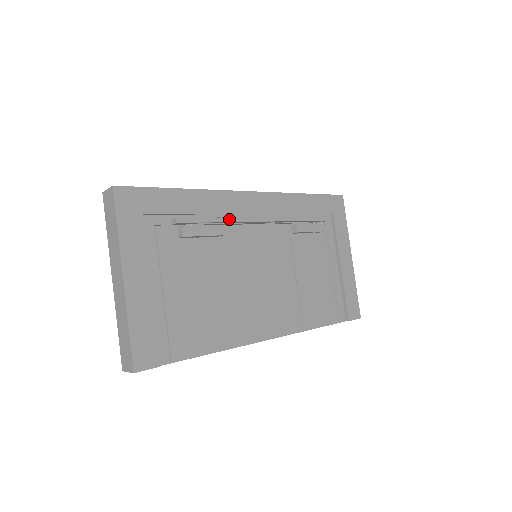
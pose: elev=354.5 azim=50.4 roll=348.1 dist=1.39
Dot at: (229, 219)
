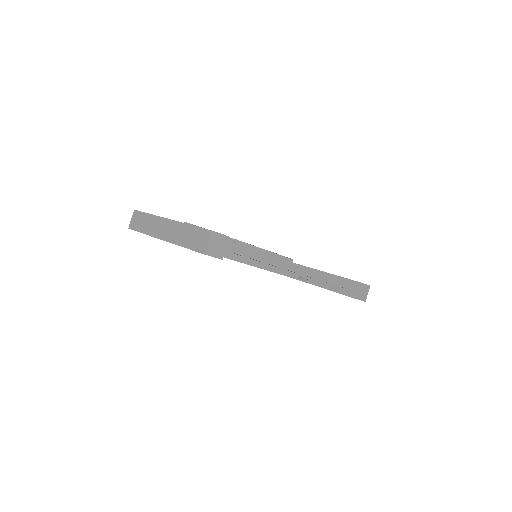
Dot at: occluded
